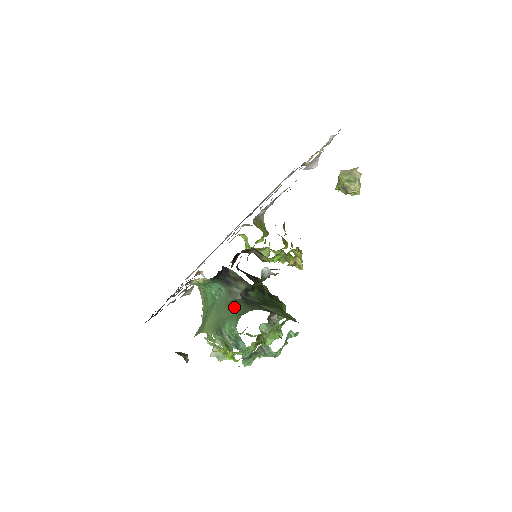
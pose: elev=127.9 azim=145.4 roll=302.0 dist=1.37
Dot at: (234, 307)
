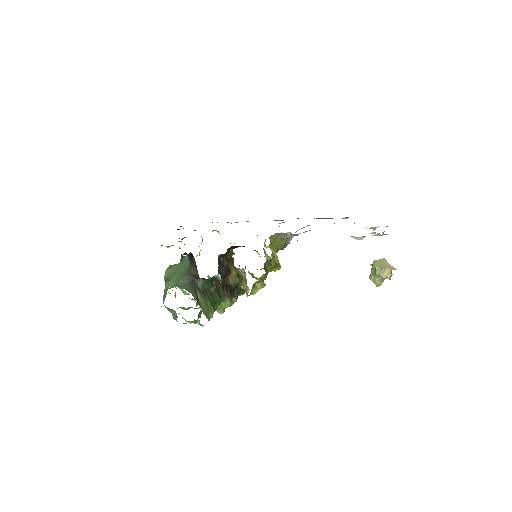
Dot at: (182, 278)
